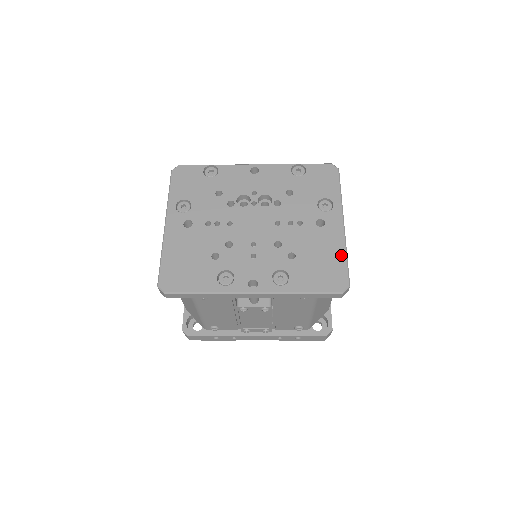
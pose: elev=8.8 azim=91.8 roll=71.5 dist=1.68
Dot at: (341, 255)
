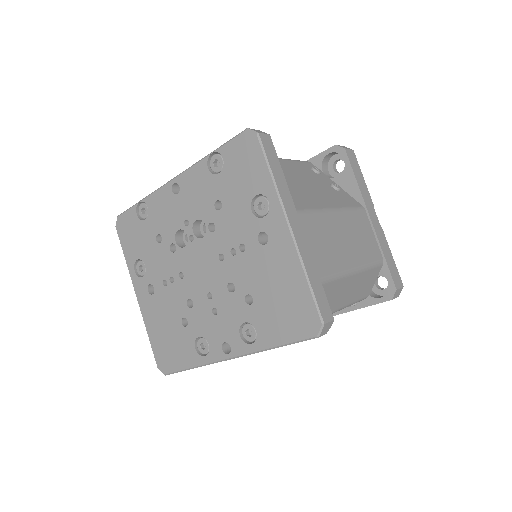
Dot at: (300, 281)
